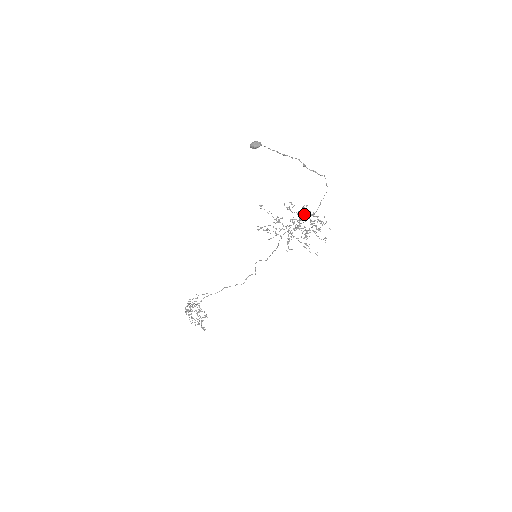
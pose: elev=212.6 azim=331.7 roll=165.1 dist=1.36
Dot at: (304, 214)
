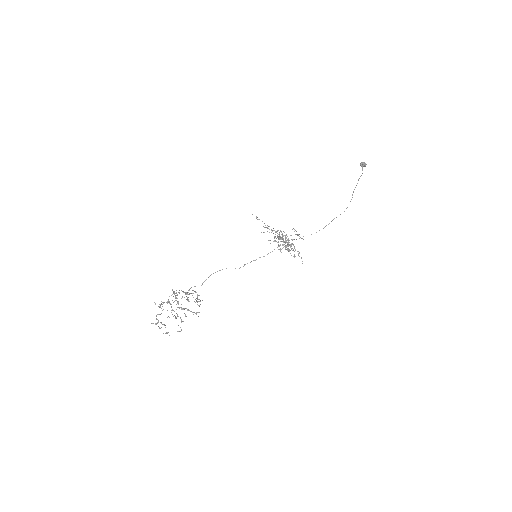
Dot at: (275, 236)
